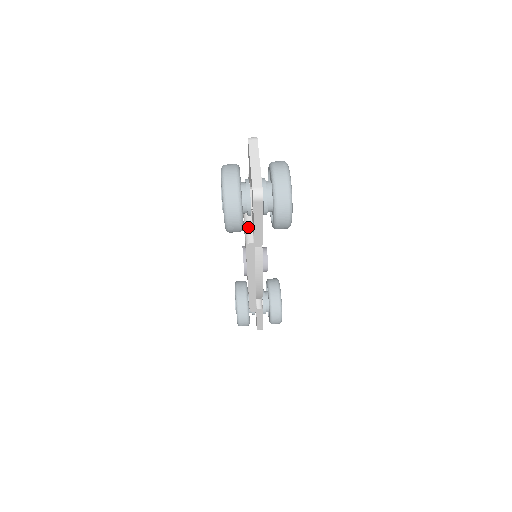
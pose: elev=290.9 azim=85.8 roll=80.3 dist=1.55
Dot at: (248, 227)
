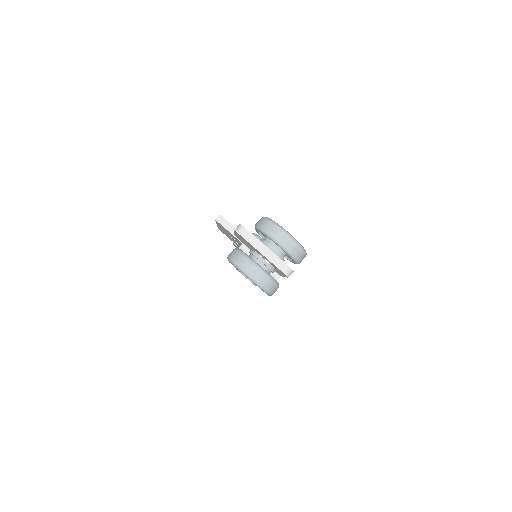
Dot at: occluded
